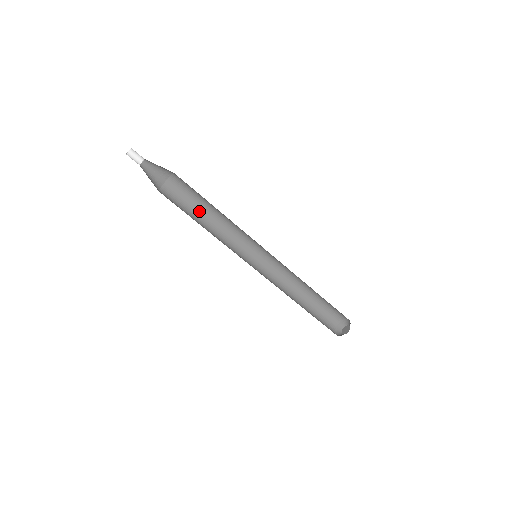
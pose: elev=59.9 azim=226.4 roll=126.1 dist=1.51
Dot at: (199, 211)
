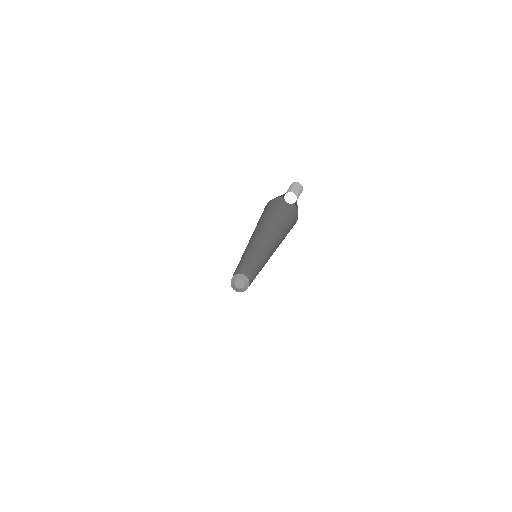
Dot at: (257, 224)
